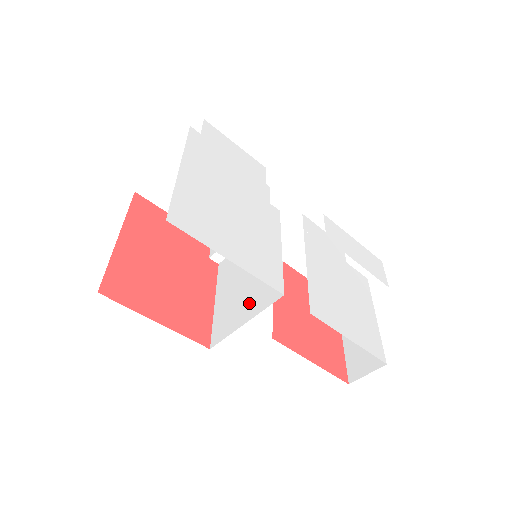
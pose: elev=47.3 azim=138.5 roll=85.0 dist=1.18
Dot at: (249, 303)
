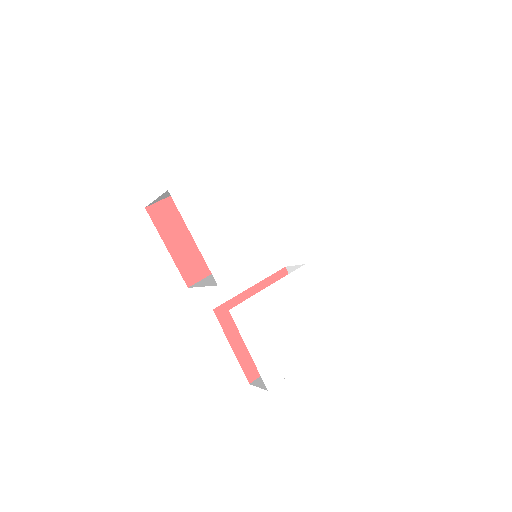
Dot at: occluded
